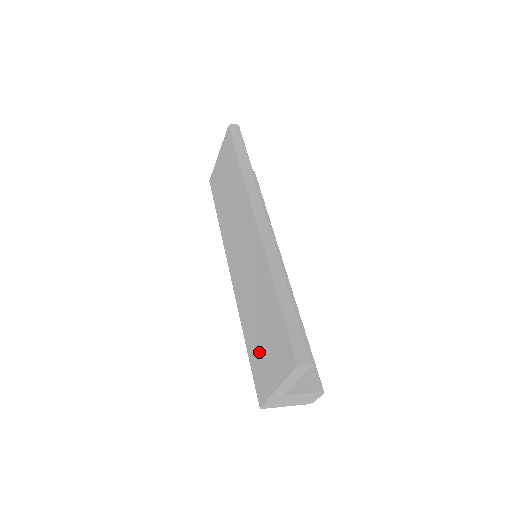
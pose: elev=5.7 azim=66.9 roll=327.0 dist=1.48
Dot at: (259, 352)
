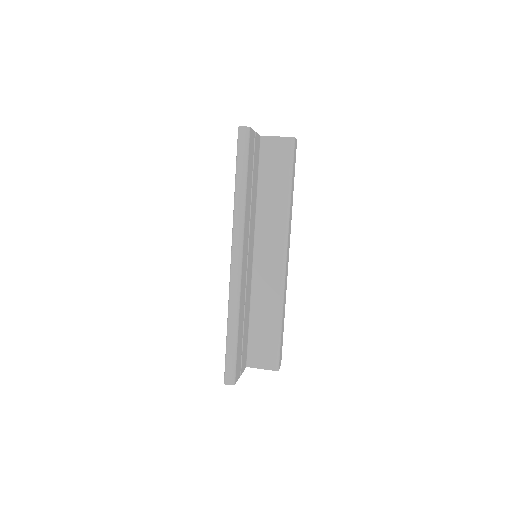
Dot at: occluded
